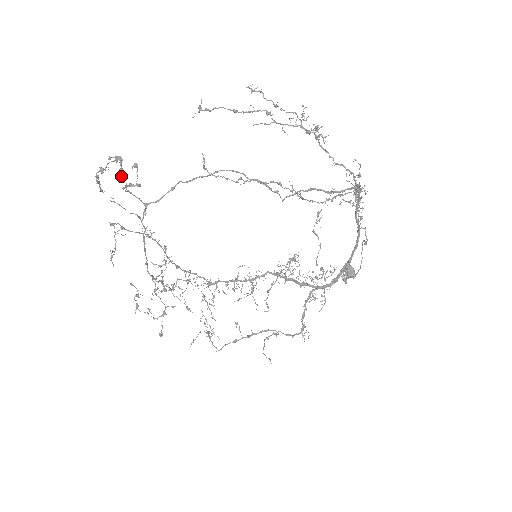
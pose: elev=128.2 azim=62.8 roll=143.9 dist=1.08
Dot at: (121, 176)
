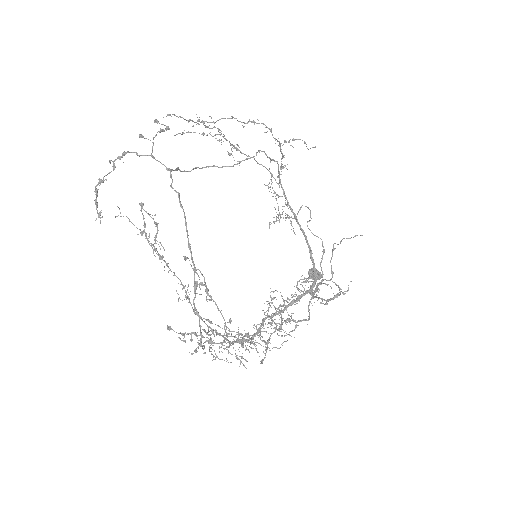
Dot at: (144, 138)
